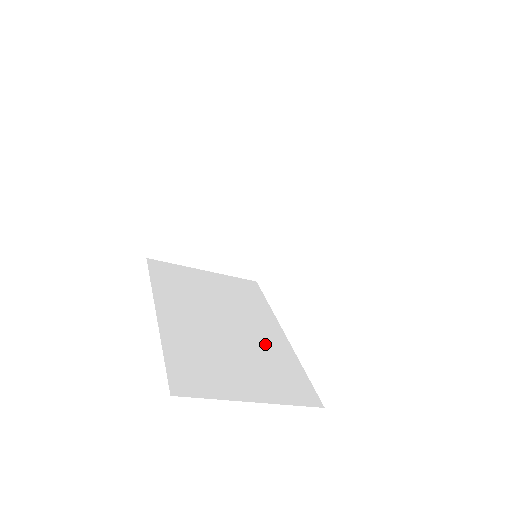
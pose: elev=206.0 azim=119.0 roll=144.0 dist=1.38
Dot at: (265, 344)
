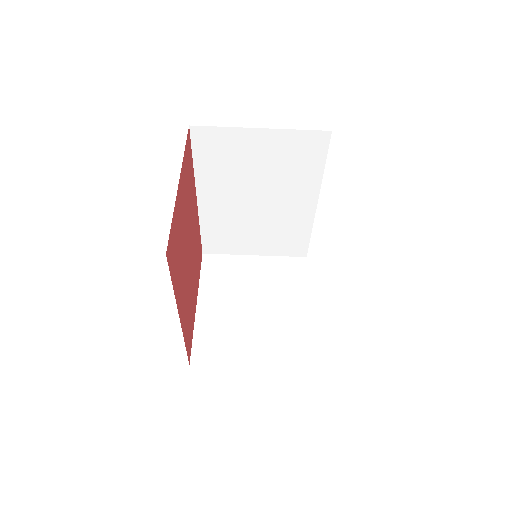
Dot at: occluded
